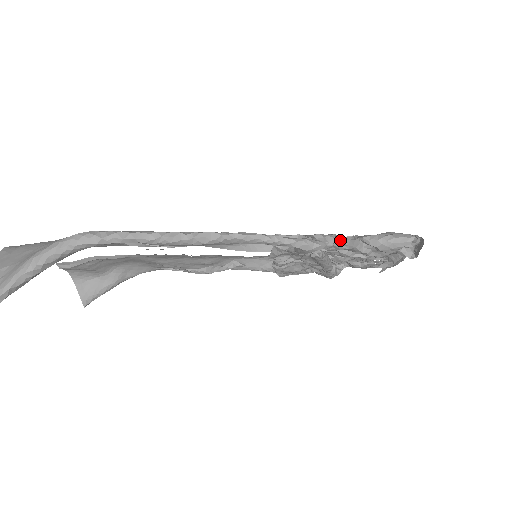
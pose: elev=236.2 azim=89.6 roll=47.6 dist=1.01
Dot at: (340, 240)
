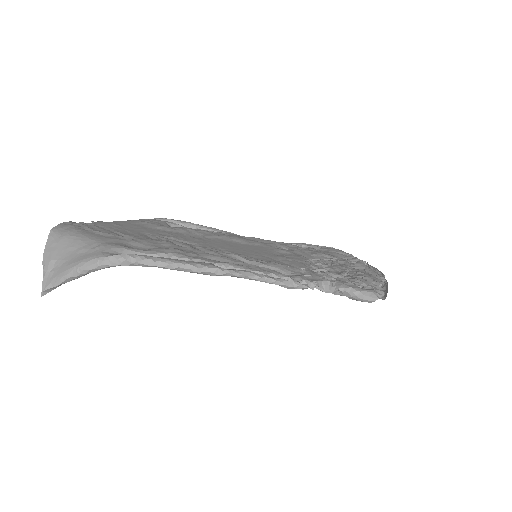
Dot at: (320, 285)
